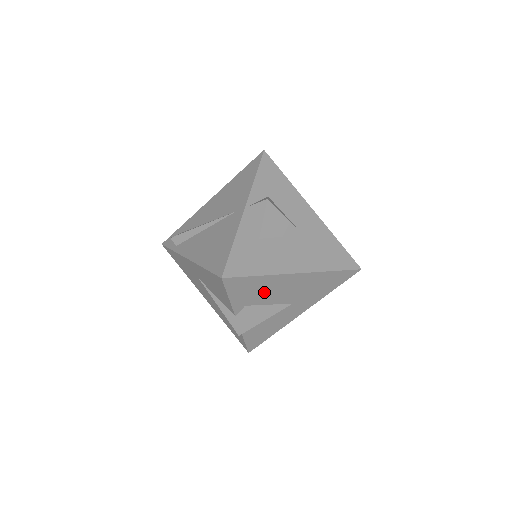
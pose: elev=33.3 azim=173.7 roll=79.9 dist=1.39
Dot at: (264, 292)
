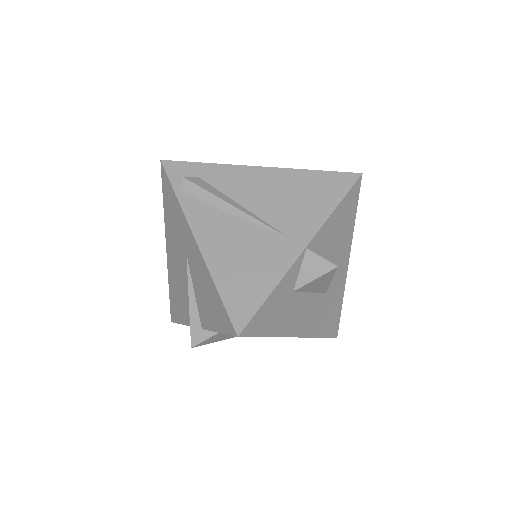
Dot at: occluded
